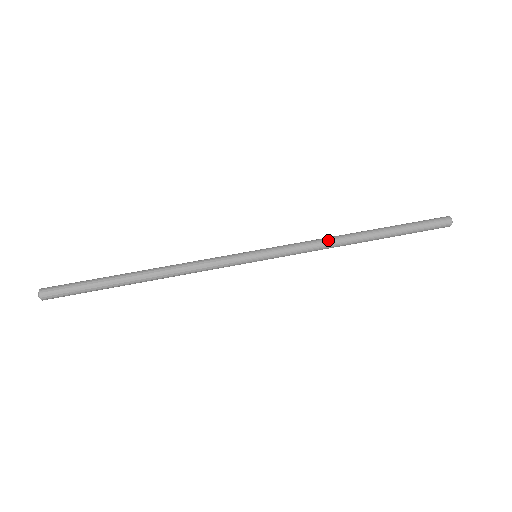
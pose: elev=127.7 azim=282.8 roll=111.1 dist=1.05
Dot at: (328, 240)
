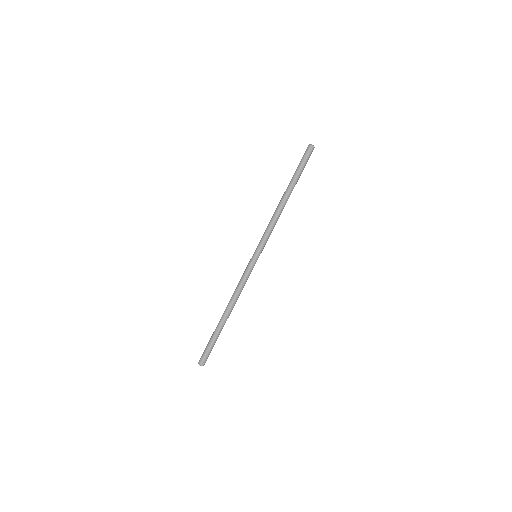
Dot at: (278, 218)
